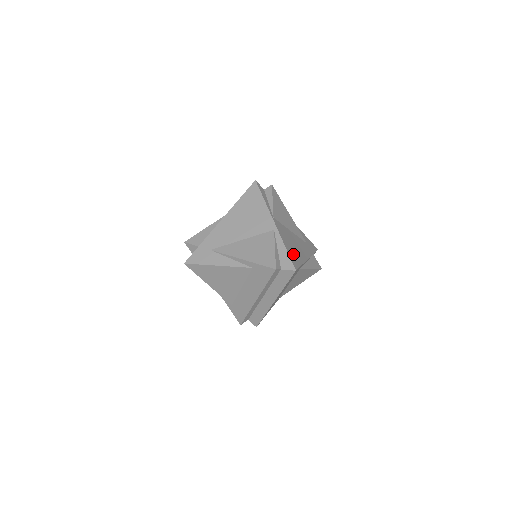
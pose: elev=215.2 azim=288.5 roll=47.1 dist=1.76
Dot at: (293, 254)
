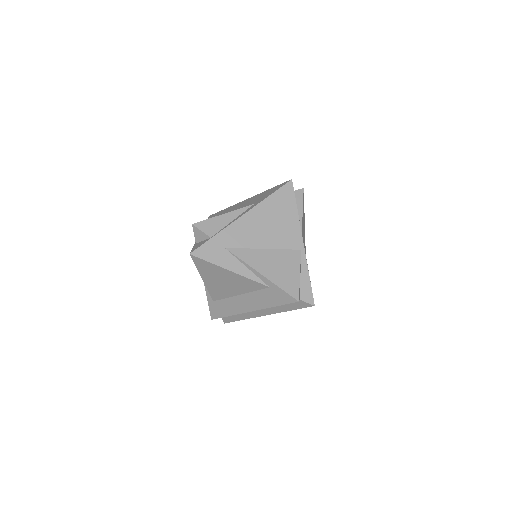
Dot at: occluded
